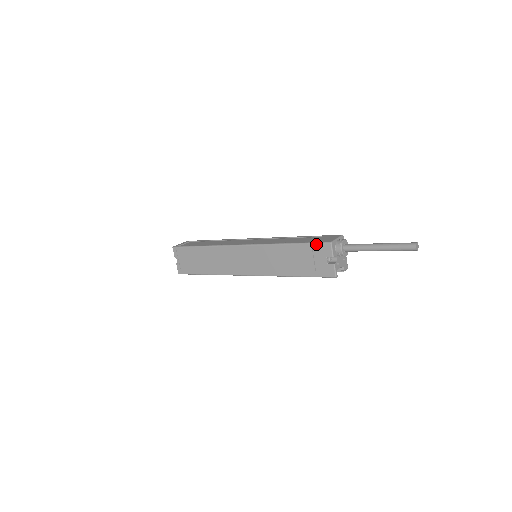
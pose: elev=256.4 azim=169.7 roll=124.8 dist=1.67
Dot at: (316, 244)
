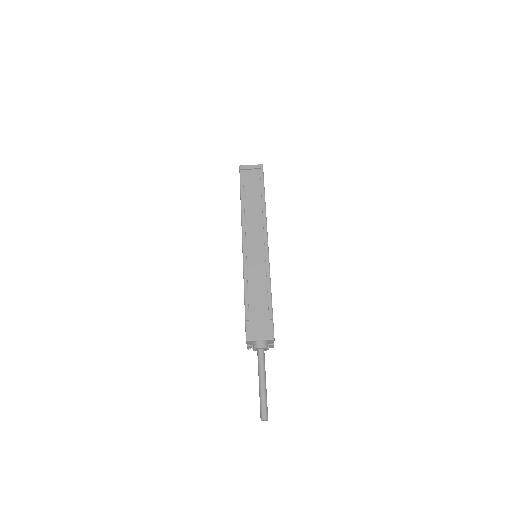
Dot at: (245, 326)
